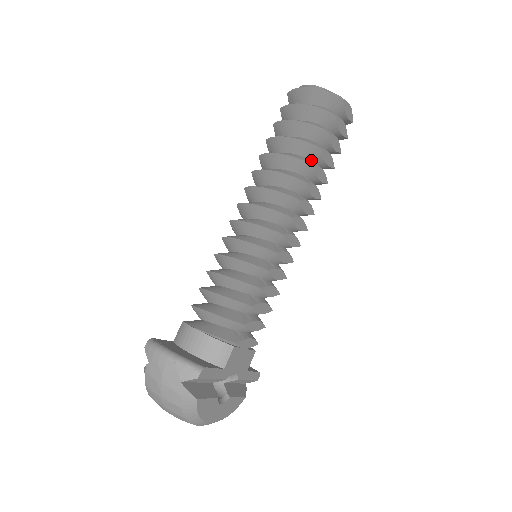
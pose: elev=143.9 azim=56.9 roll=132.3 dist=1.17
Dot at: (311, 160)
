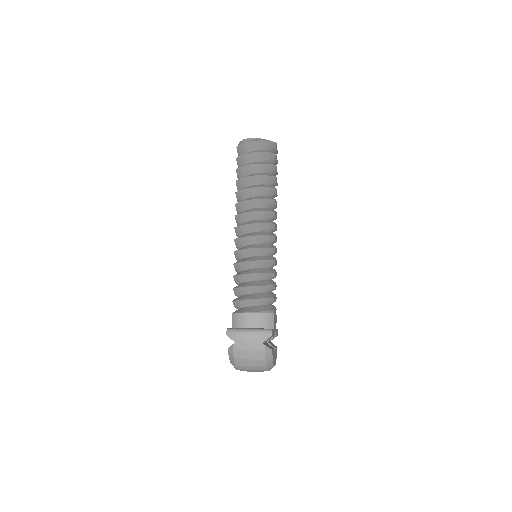
Dot at: (269, 185)
